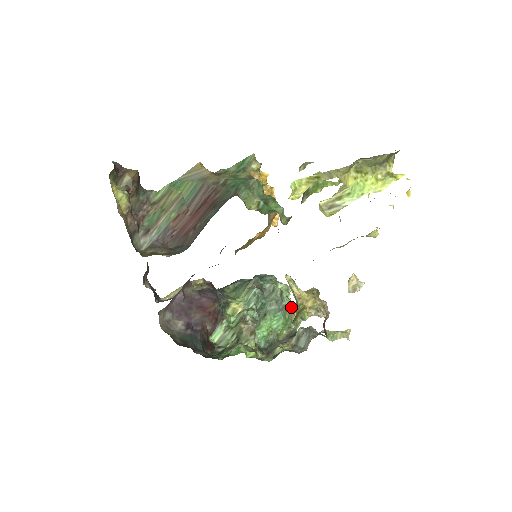
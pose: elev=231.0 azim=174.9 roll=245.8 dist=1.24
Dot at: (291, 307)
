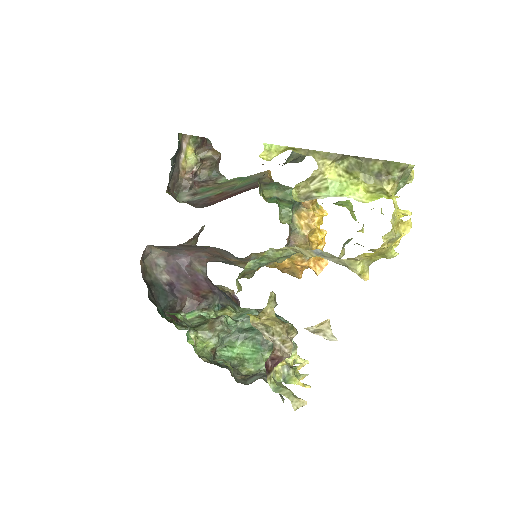
Dot at: occluded
